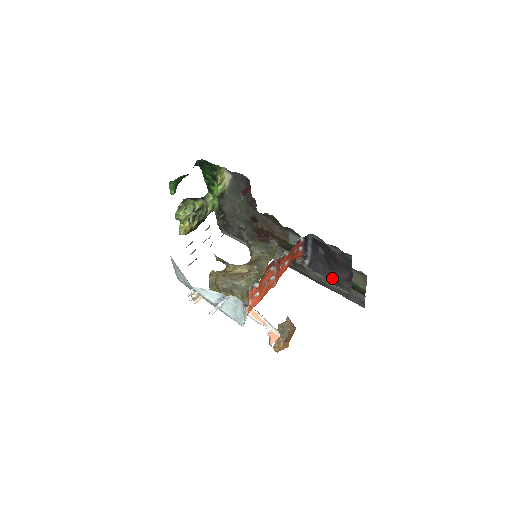
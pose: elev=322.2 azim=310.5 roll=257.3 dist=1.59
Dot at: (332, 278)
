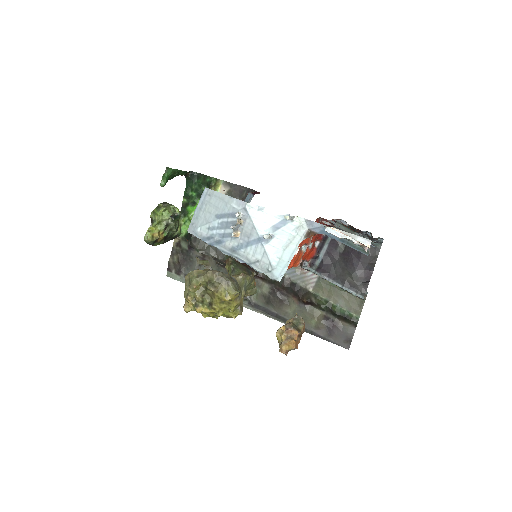
Dot at: (346, 280)
